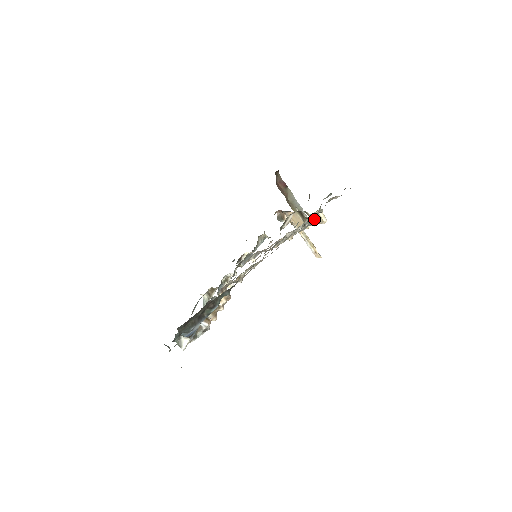
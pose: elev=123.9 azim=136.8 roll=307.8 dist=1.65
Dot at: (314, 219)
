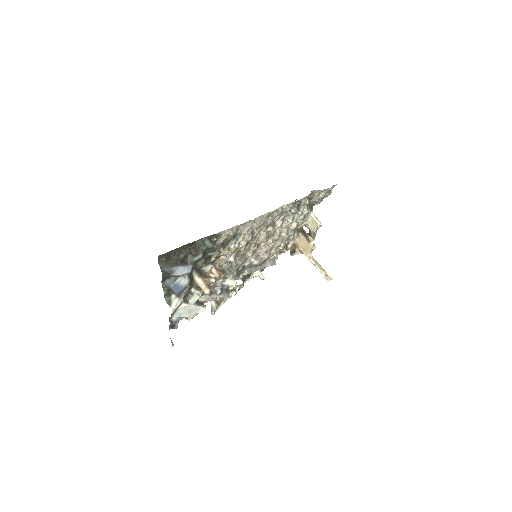
Dot at: (312, 228)
